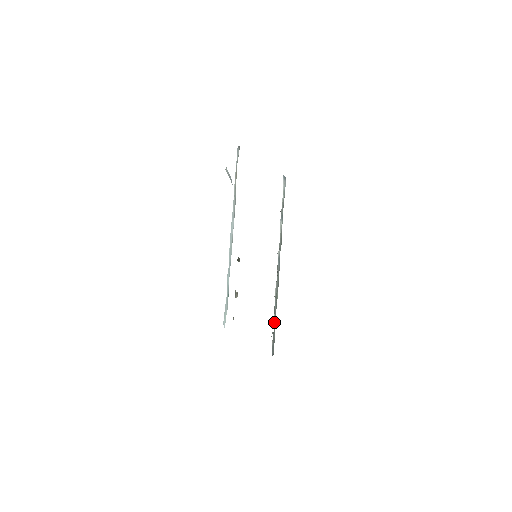
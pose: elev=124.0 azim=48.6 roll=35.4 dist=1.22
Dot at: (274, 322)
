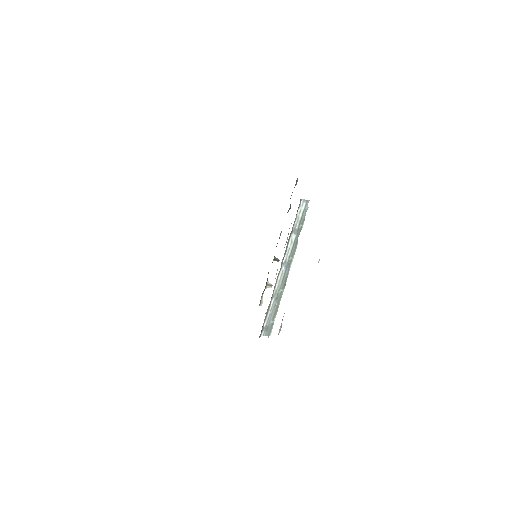
Dot at: (272, 311)
